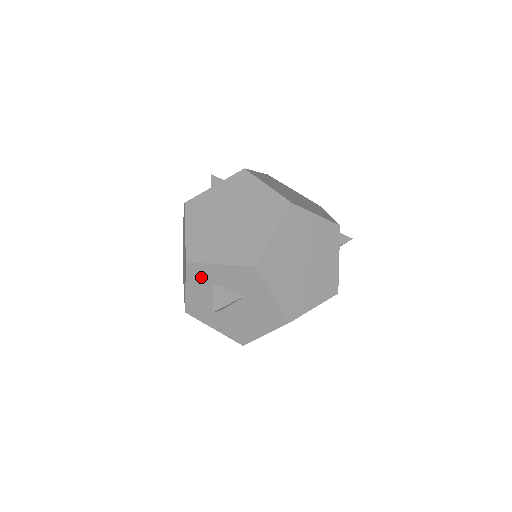
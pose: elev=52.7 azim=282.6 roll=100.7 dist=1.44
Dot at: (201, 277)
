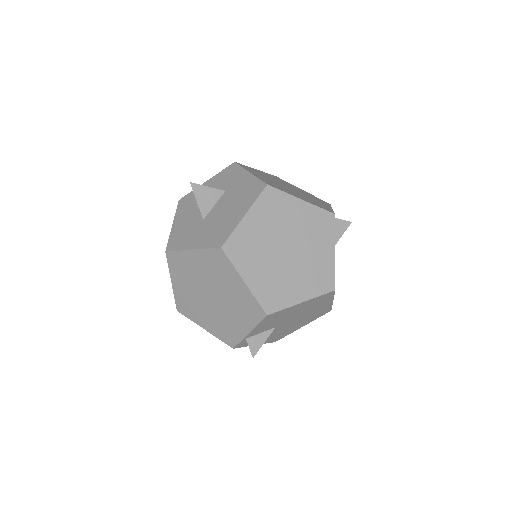
Dot at: (189, 203)
